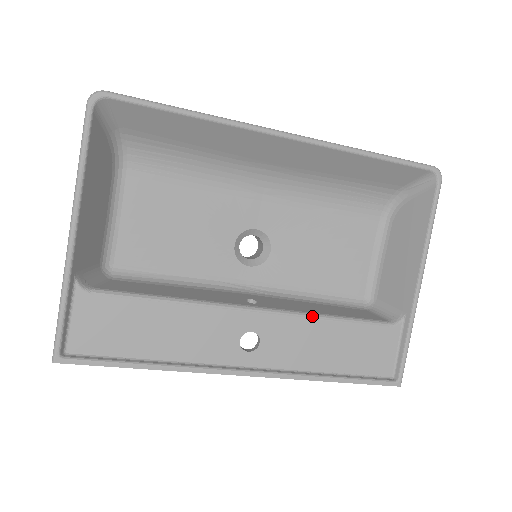
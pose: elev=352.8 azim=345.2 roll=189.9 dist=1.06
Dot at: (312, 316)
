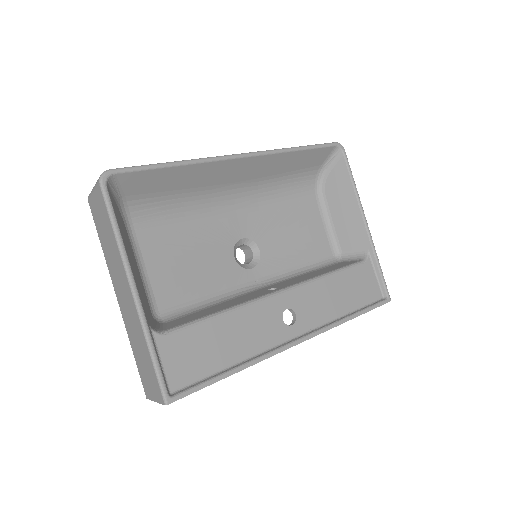
Dot at: (317, 278)
